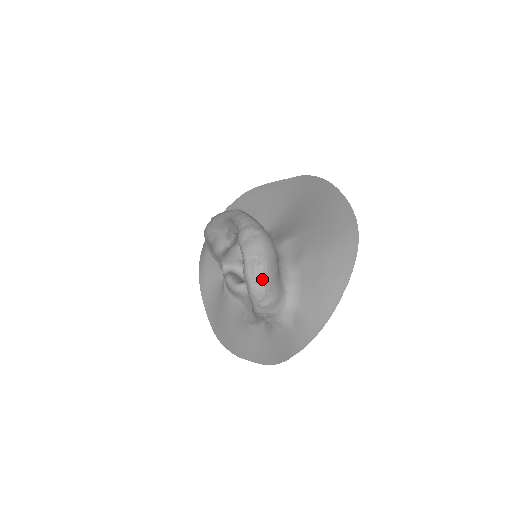
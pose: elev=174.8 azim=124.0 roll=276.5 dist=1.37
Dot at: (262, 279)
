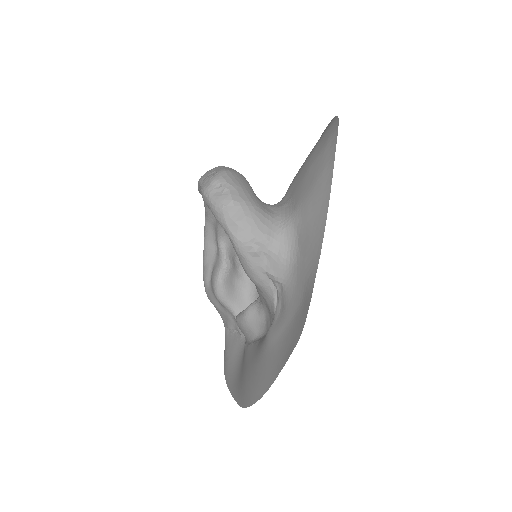
Dot at: (222, 183)
